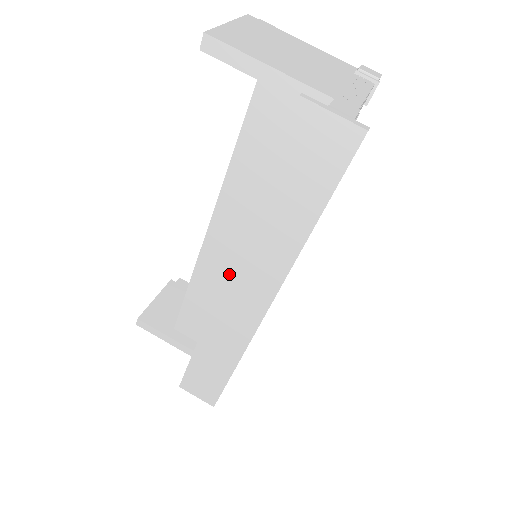
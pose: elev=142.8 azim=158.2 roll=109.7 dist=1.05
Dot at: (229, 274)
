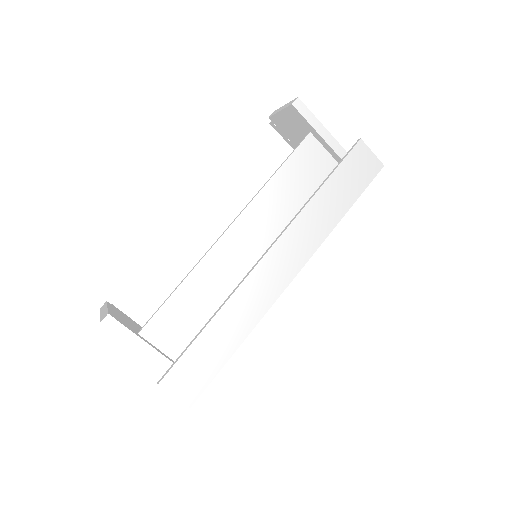
Dot at: (278, 243)
